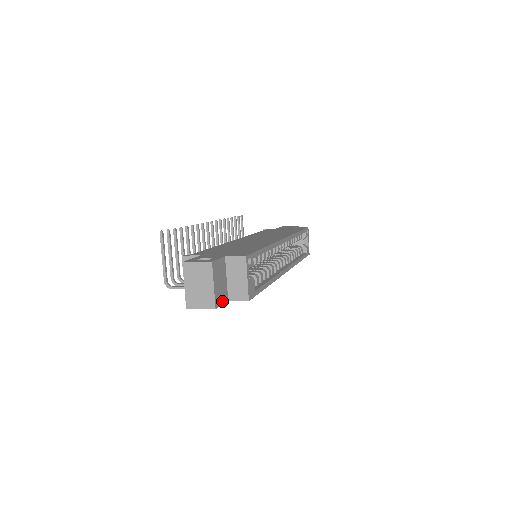
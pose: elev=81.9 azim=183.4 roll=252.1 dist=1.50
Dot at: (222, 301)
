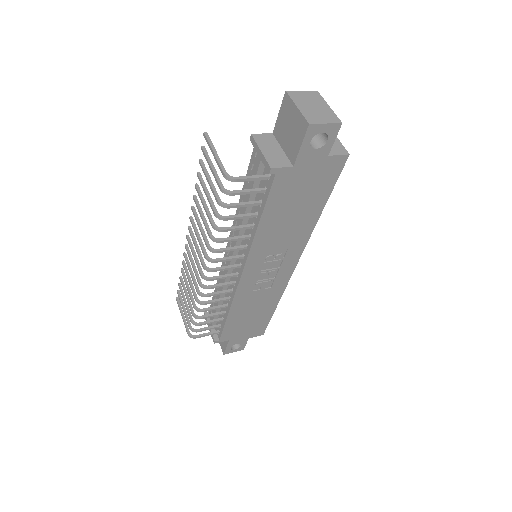
Dot at: (332, 139)
